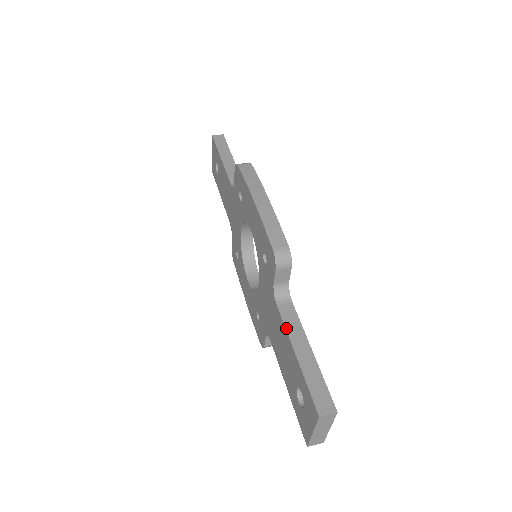
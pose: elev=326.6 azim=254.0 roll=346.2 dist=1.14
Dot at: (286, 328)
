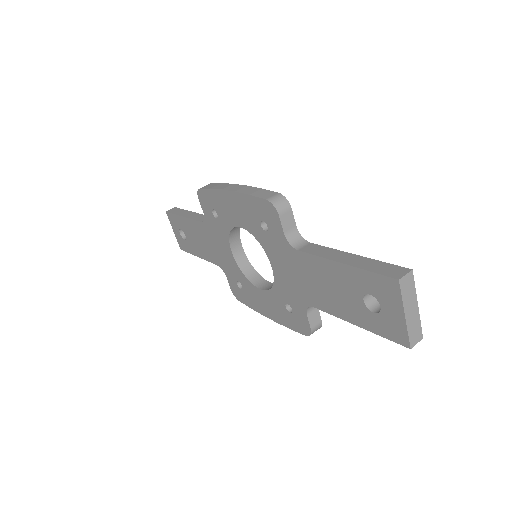
Dot at: (318, 256)
